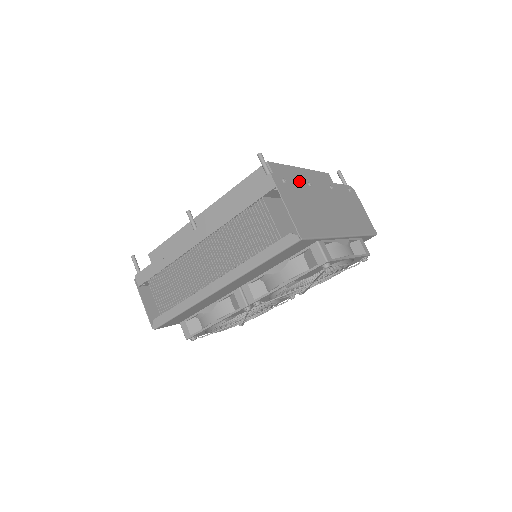
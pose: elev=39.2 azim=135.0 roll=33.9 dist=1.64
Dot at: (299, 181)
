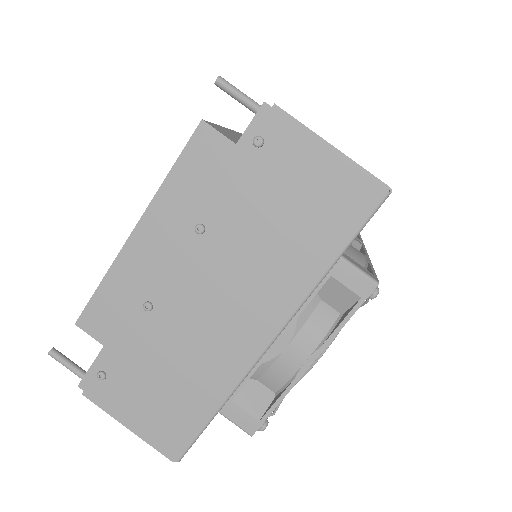
Dot at: (126, 330)
